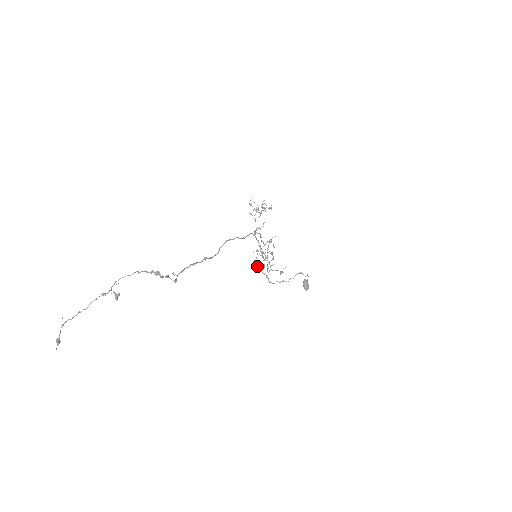
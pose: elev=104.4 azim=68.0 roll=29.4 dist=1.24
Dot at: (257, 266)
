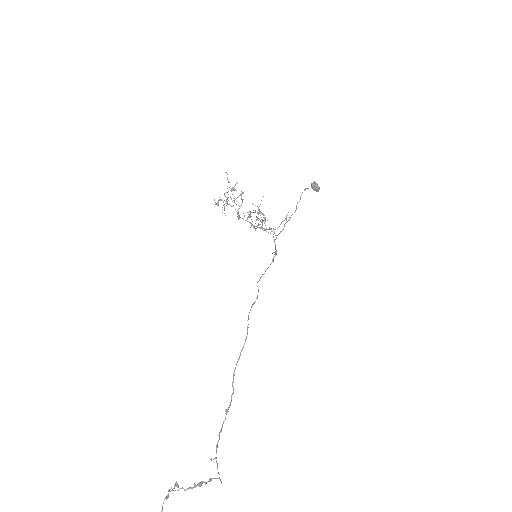
Dot at: occluded
